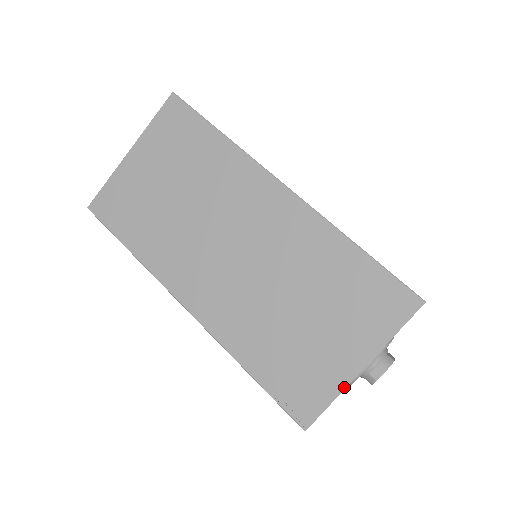
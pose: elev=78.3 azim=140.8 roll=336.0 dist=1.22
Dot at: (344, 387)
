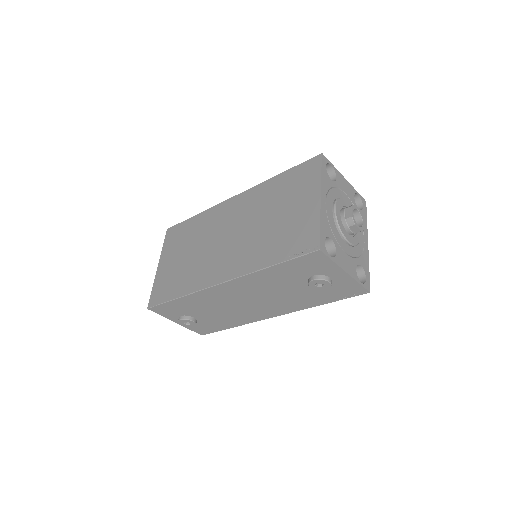
Dot at: (319, 213)
